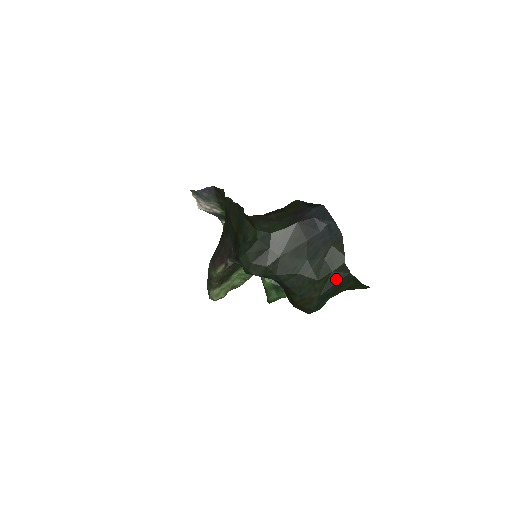
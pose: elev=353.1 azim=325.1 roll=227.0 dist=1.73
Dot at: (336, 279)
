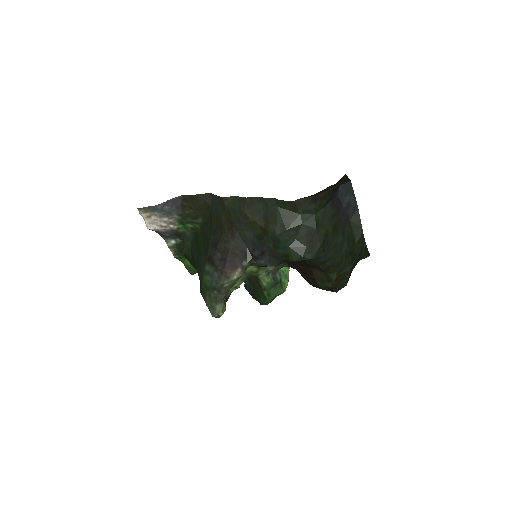
Dot at: (358, 250)
